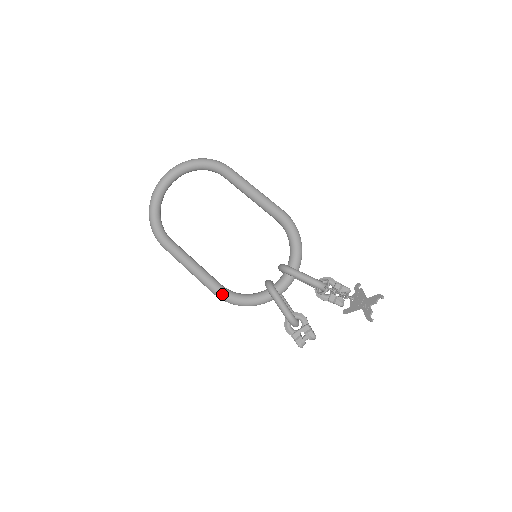
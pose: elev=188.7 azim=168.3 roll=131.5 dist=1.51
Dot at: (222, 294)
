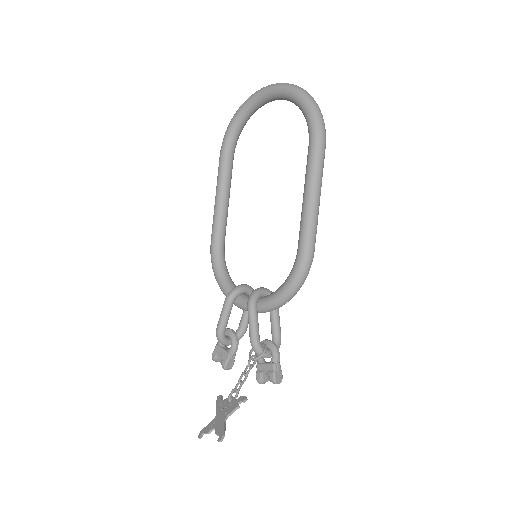
Dot at: (212, 251)
